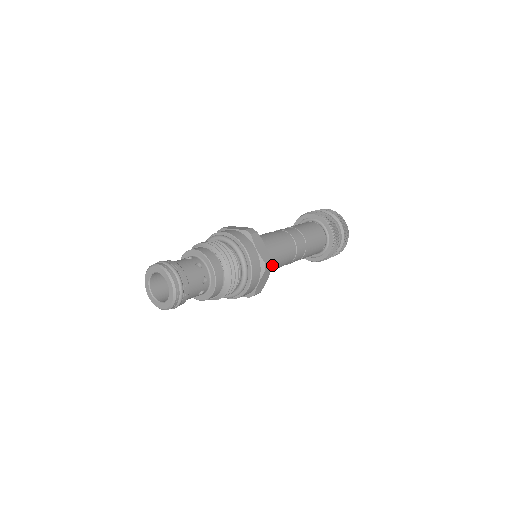
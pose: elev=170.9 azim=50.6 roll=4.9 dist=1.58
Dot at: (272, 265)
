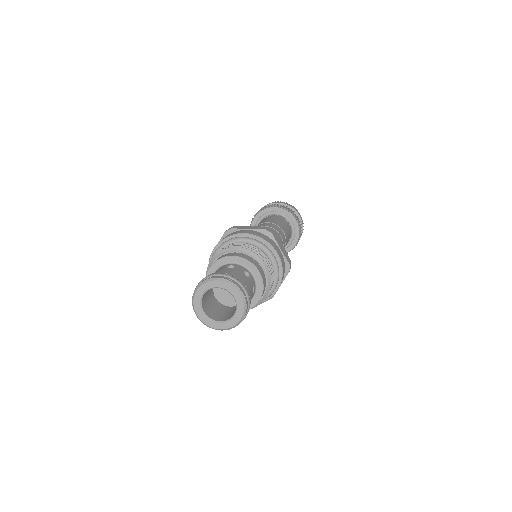
Dot at: occluded
